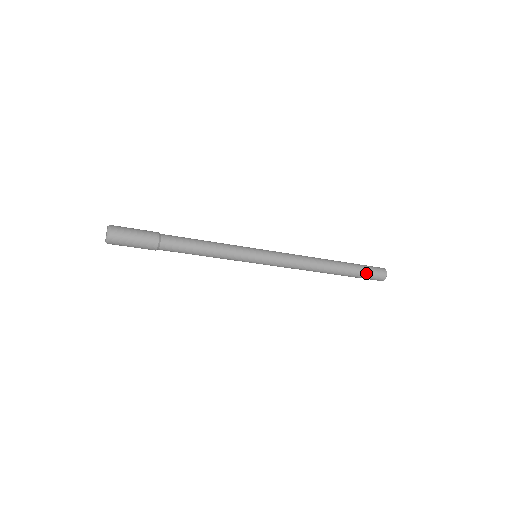
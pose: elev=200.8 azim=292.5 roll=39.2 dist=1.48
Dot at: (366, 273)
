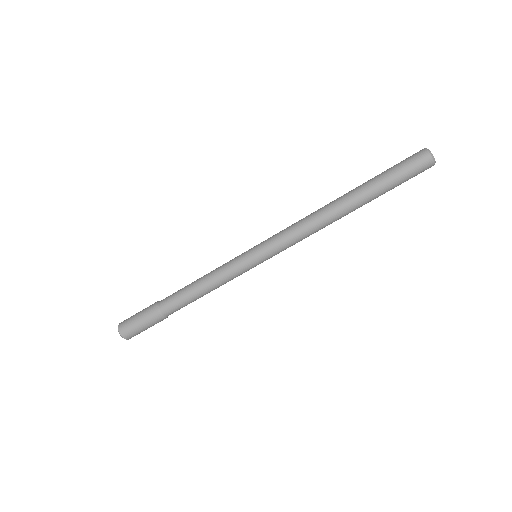
Dot at: (392, 168)
